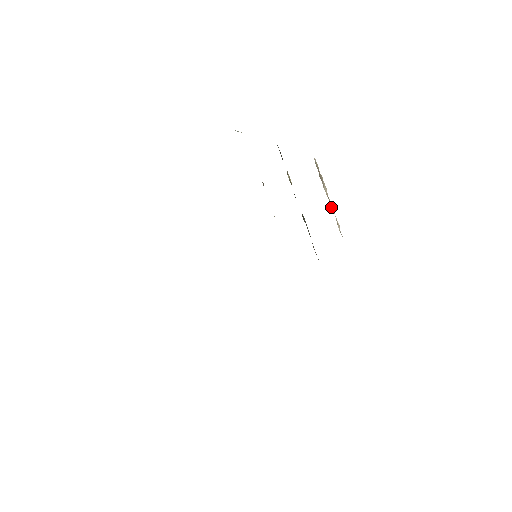
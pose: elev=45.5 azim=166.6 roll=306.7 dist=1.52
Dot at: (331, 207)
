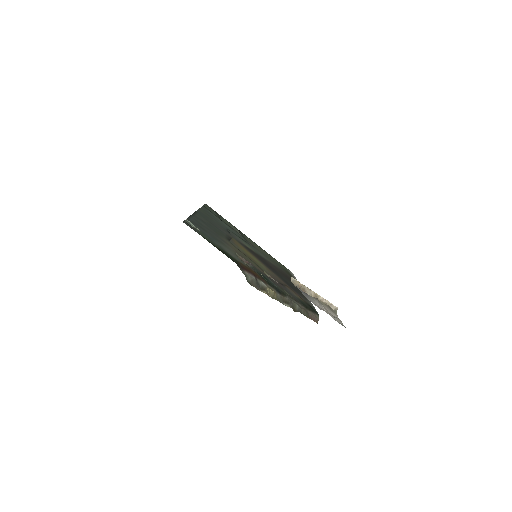
Dot at: (320, 300)
